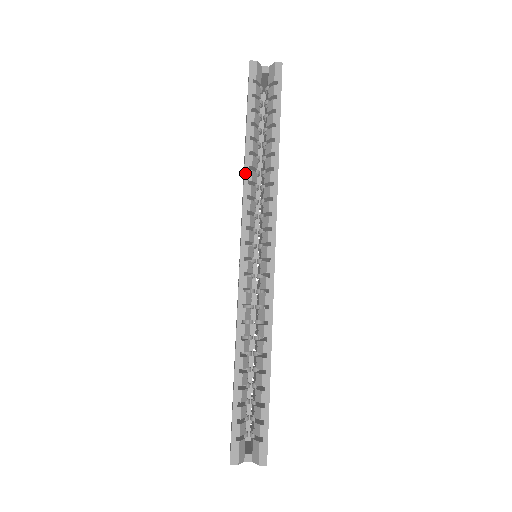
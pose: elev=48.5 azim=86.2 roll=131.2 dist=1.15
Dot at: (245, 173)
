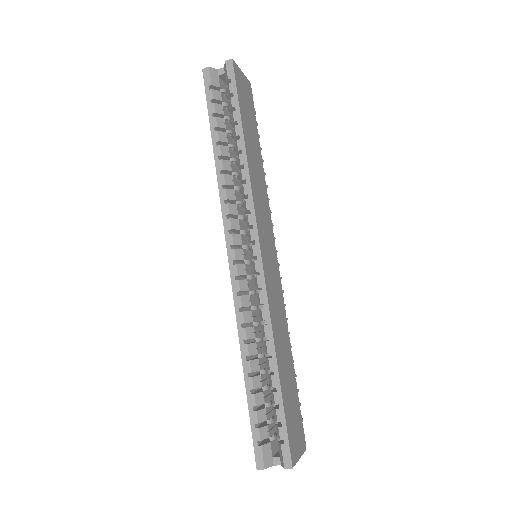
Dot at: (218, 179)
